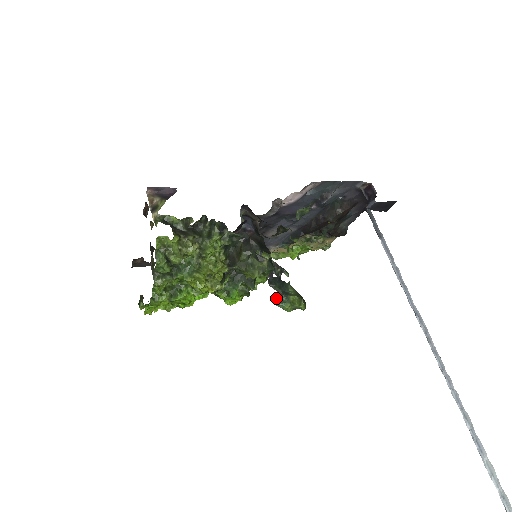
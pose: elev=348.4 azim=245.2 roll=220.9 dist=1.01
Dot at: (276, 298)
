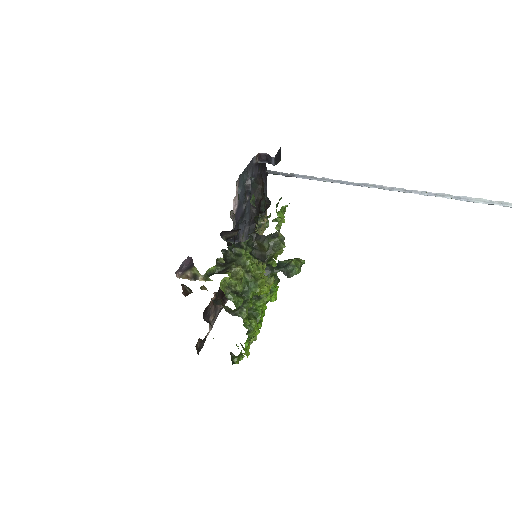
Dot at: (285, 274)
